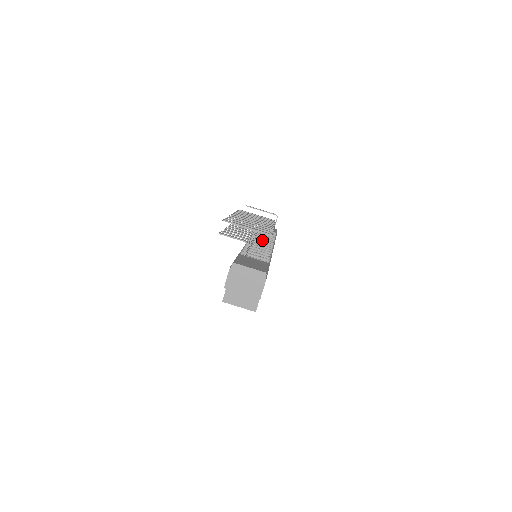
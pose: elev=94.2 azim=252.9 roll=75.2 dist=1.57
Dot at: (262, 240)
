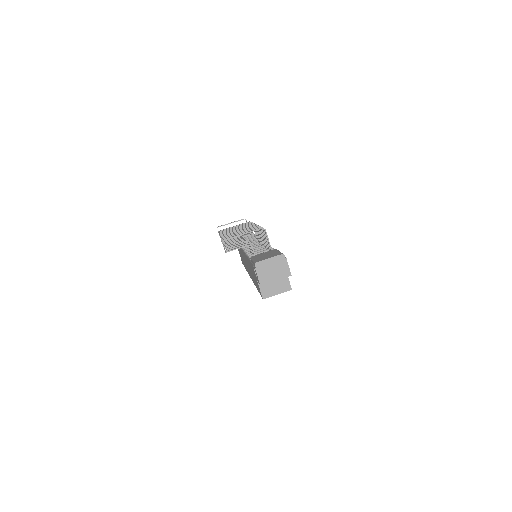
Dot at: (250, 242)
